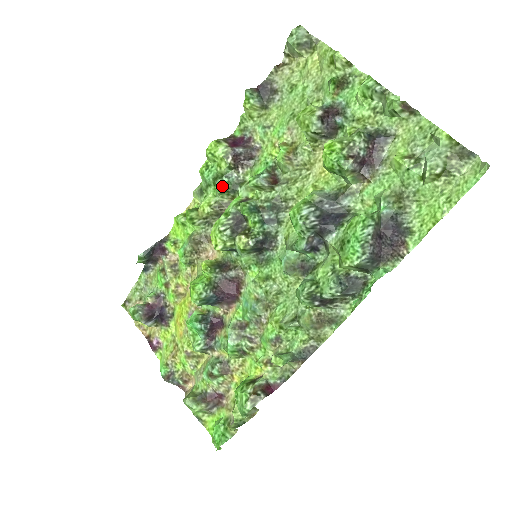
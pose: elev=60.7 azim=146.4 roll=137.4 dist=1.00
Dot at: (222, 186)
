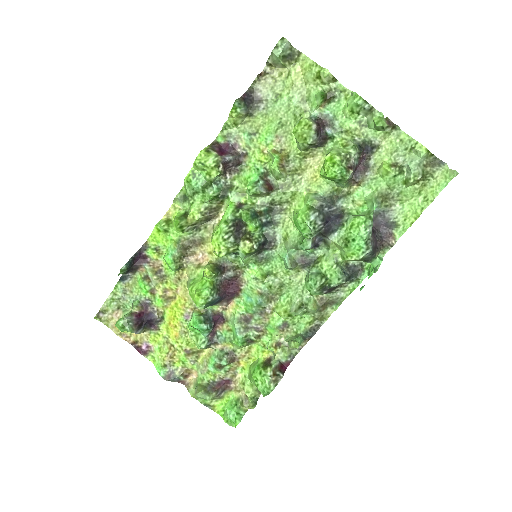
Dot at: (214, 194)
